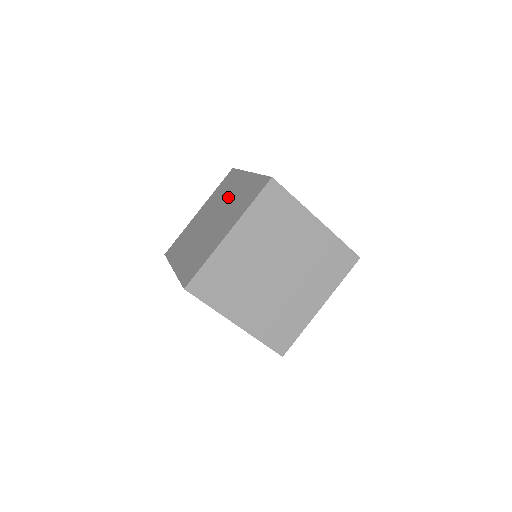
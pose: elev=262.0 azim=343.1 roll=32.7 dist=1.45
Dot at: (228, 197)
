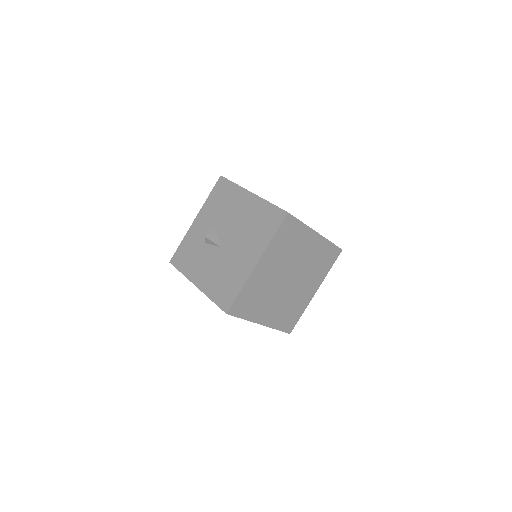
Dot at: occluded
